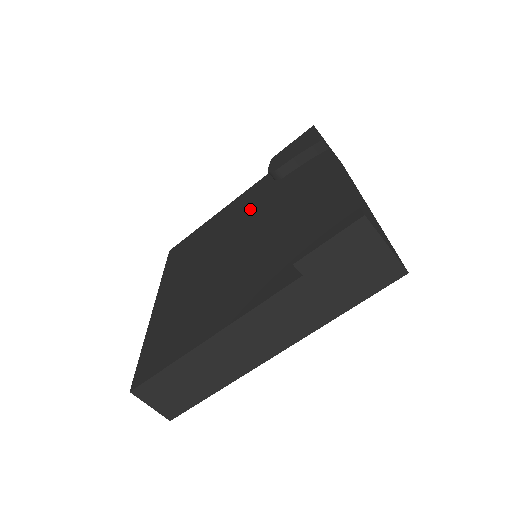
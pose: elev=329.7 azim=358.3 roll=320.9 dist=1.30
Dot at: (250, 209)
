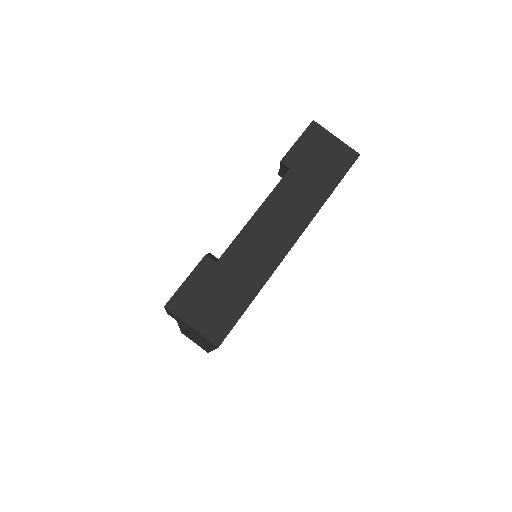
Dot at: occluded
